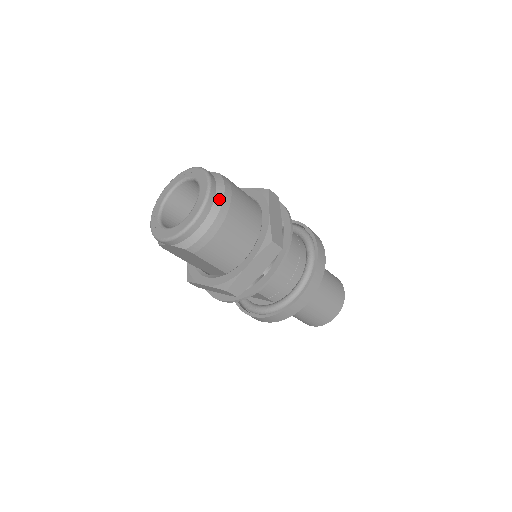
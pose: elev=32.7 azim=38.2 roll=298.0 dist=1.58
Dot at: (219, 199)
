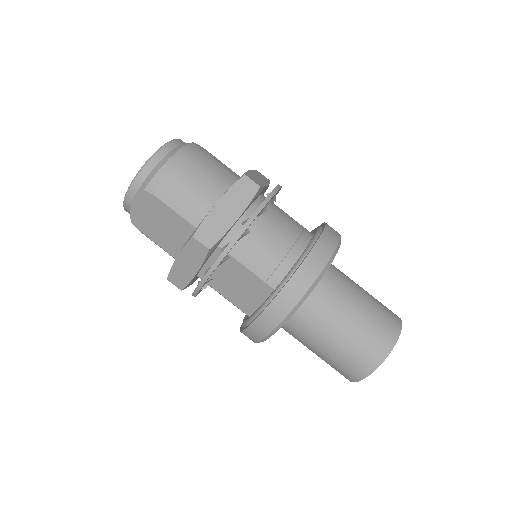
Dot at: (184, 144)
